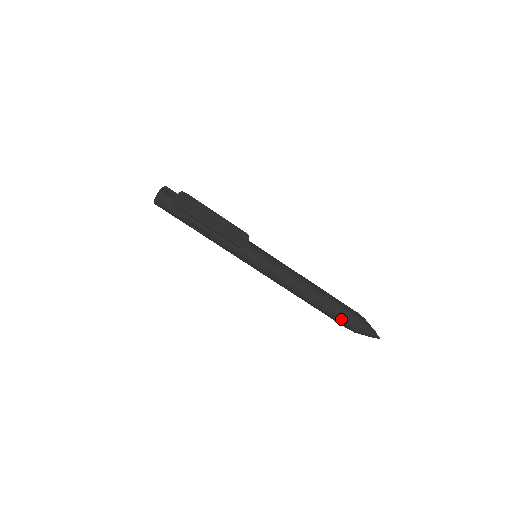
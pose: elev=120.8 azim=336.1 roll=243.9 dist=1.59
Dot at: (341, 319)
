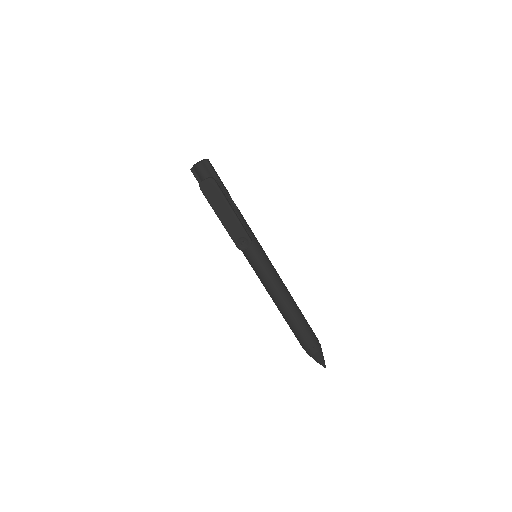
Dot at: (298, 339)
